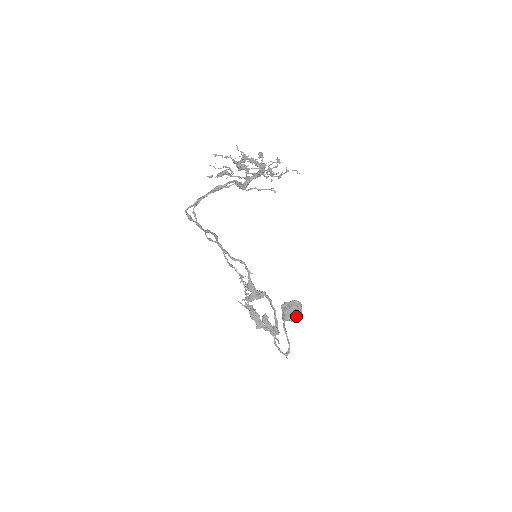
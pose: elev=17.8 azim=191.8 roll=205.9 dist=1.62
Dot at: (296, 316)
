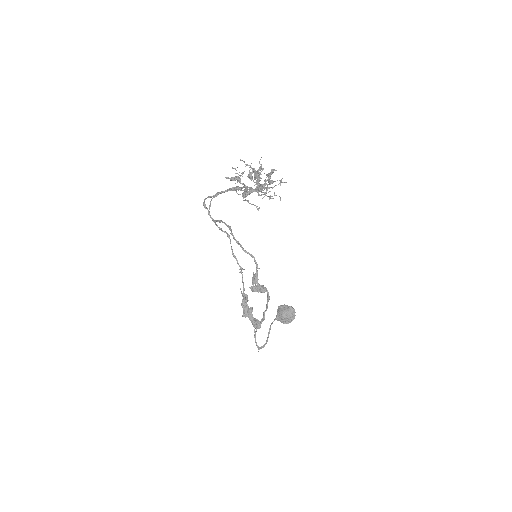
Dot at: (287, 320)
